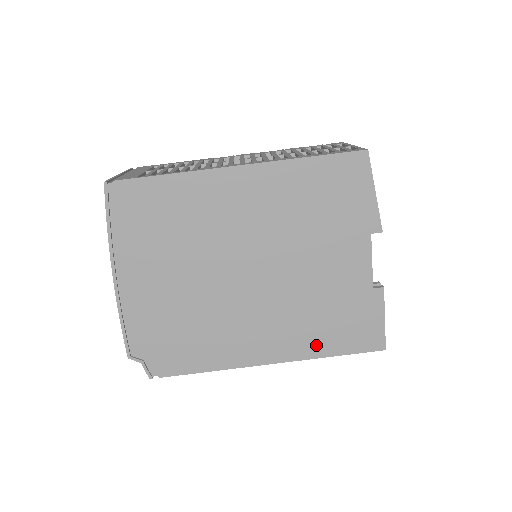
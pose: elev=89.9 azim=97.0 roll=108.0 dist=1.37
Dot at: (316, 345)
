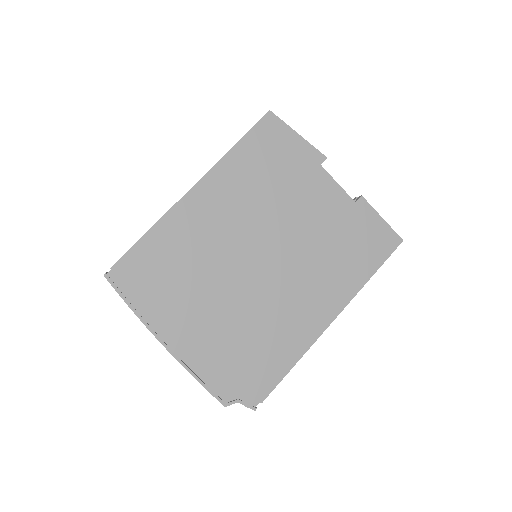
Dot at: (353, 277)
